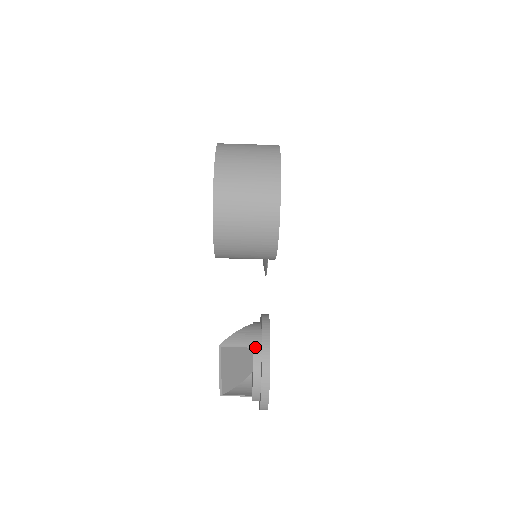
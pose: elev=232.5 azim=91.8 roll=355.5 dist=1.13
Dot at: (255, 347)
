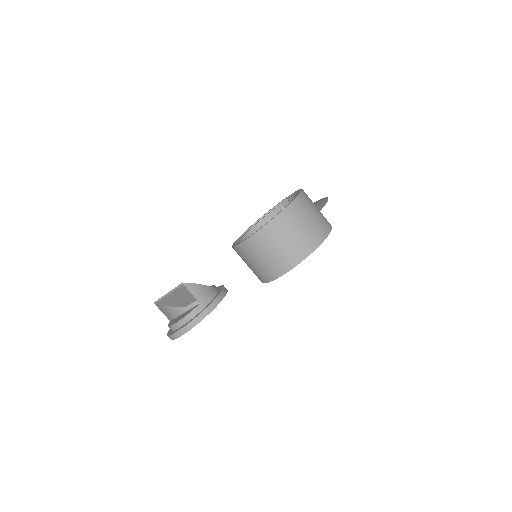
Dot at: (201, 304)
